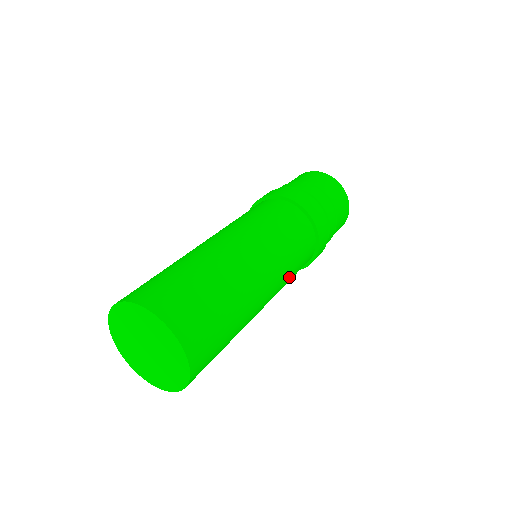
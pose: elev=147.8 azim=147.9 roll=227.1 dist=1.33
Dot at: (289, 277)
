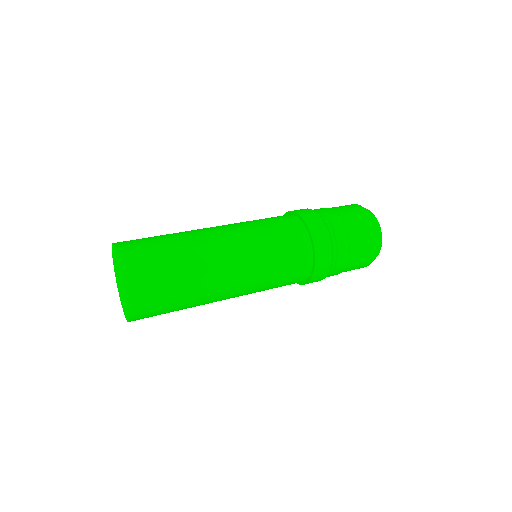
Dot at: (269, 260)
